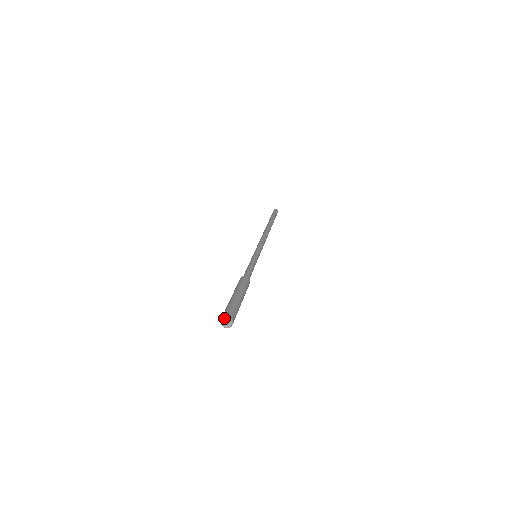
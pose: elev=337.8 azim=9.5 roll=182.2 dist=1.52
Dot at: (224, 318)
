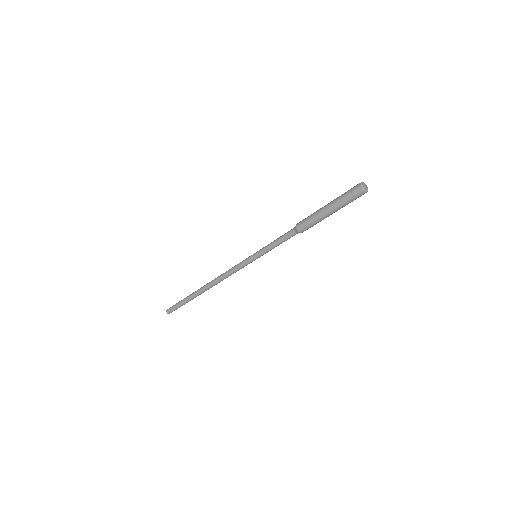
Dot at: (362, 182)
